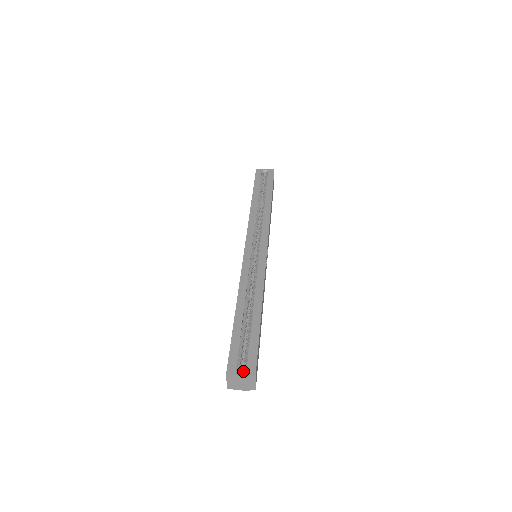
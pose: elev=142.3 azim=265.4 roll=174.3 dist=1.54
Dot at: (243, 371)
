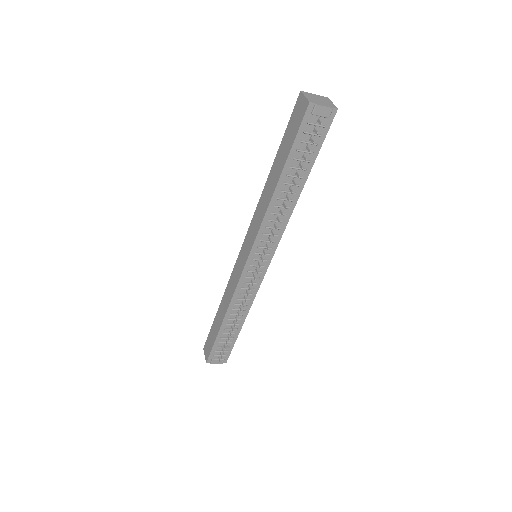
Dot at: occluded
